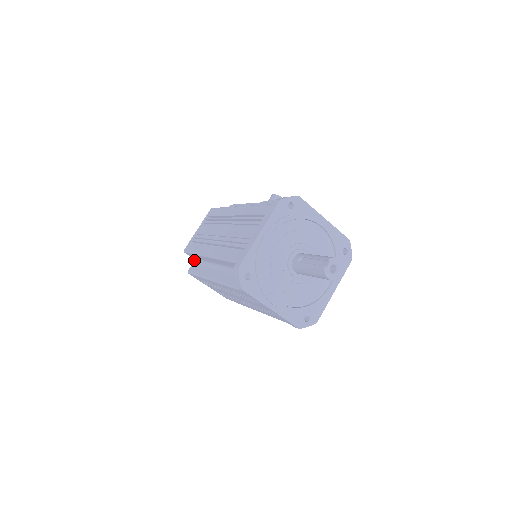
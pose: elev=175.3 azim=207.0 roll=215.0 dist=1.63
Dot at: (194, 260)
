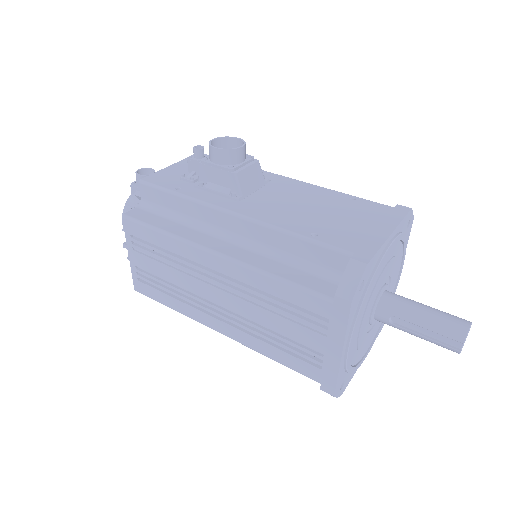
Dot at: occluded
